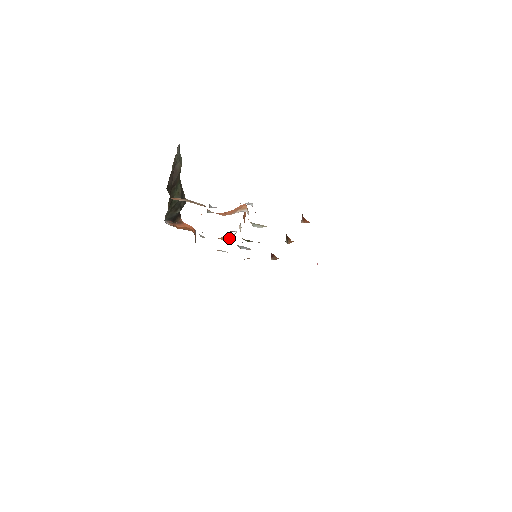
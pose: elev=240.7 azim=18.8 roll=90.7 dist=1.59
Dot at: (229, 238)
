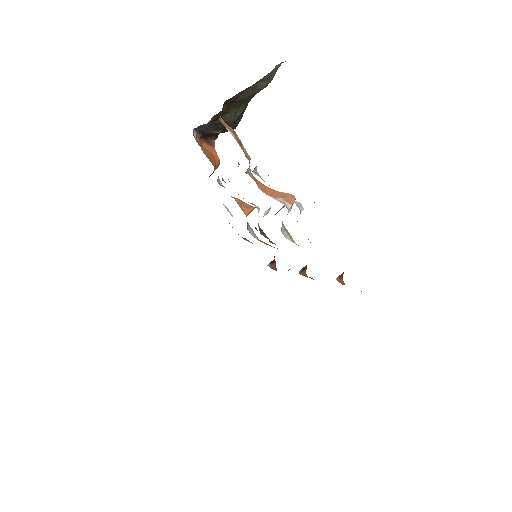
Dot at: (246, 207)
